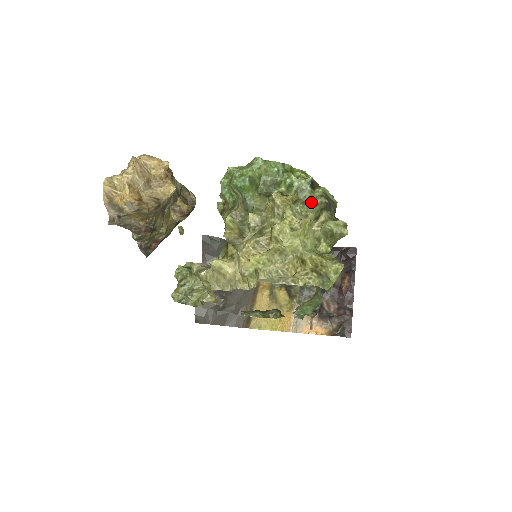
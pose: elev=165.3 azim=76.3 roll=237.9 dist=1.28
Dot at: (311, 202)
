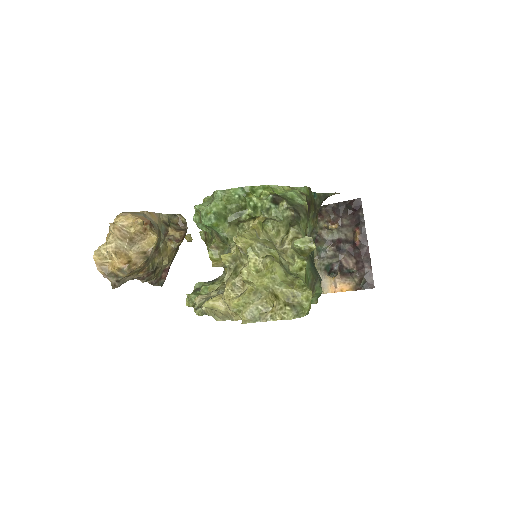
Dot at: (278, 218)
